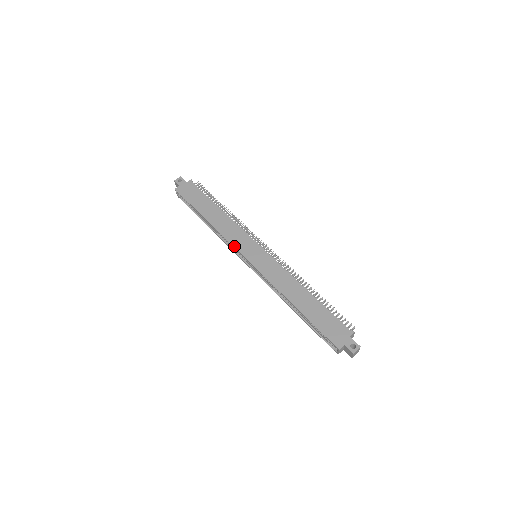
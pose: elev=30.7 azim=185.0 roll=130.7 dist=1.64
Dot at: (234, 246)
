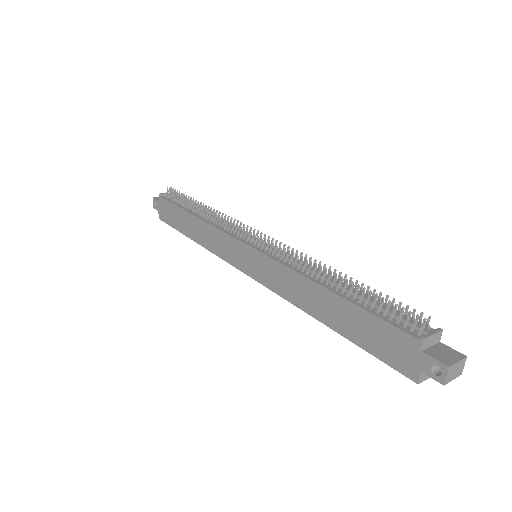
Dot at: (228, 262)
